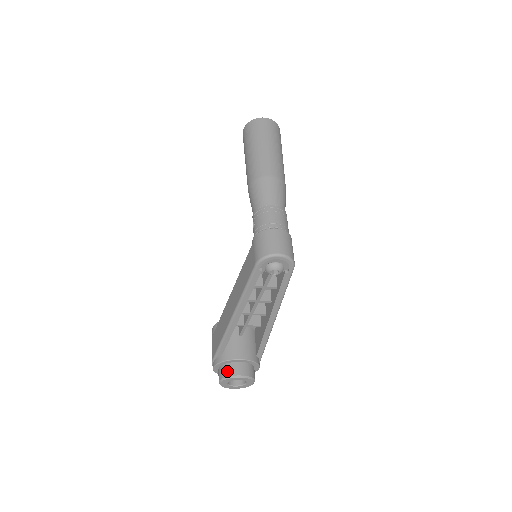
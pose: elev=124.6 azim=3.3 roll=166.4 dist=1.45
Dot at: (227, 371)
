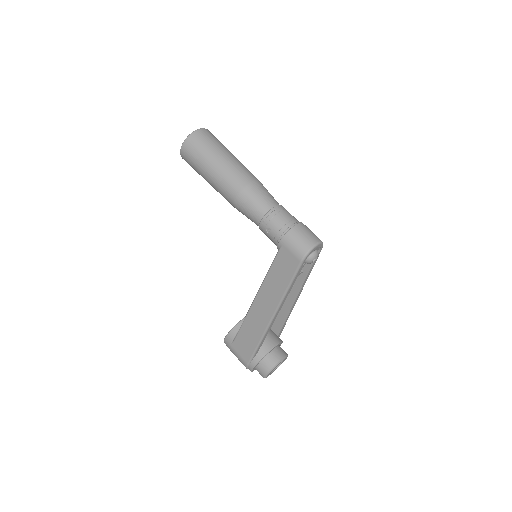
Dot at: (270, 363)
